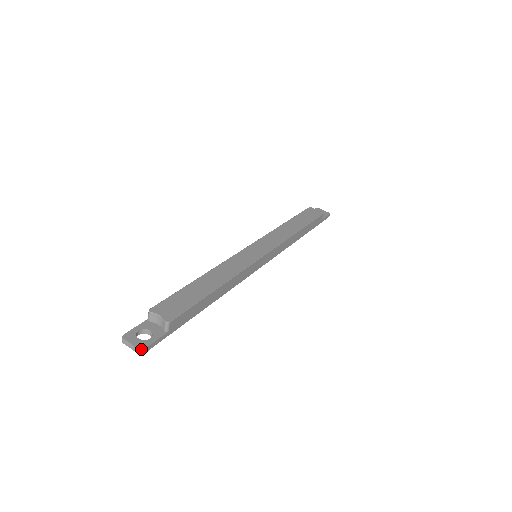
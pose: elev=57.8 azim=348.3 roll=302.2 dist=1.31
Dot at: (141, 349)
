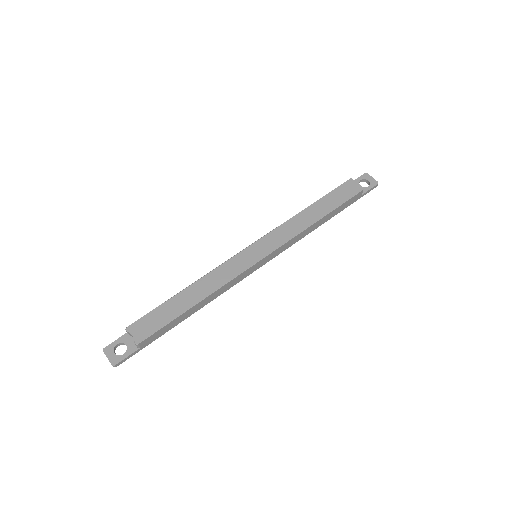
Dot at: (113, 365)
